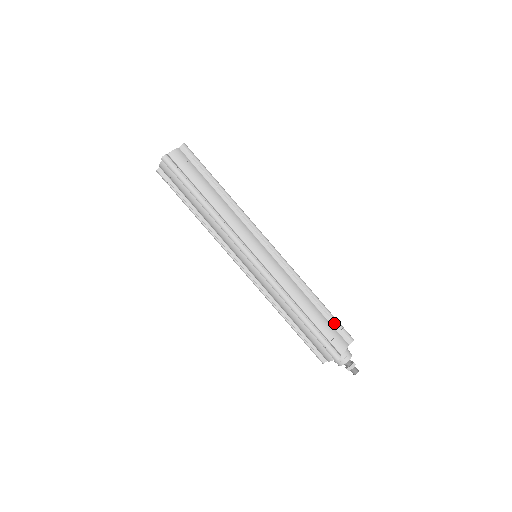
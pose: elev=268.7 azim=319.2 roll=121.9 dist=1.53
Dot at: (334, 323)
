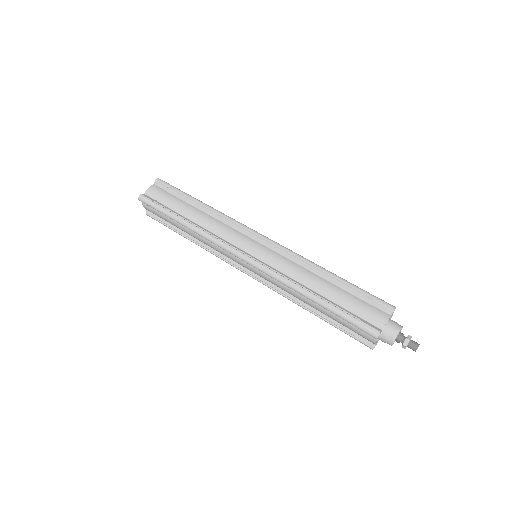
Dot at: occluded
